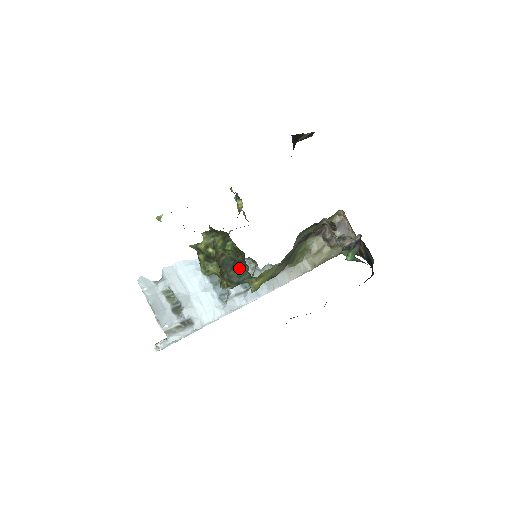
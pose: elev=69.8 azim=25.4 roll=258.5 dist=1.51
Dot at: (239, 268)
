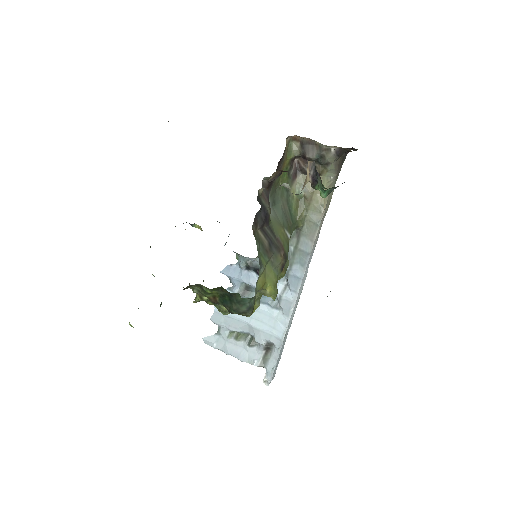
Dot at: (234, 299)
